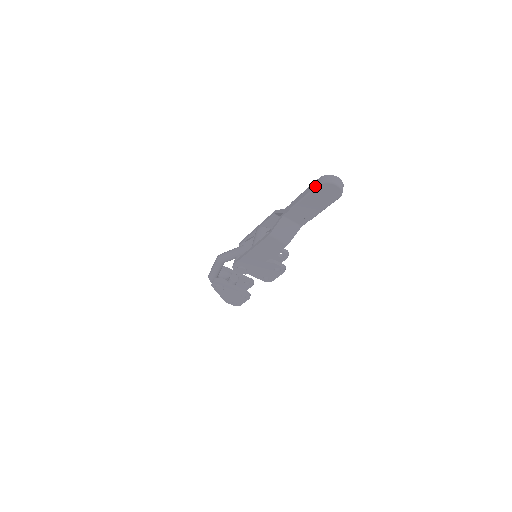
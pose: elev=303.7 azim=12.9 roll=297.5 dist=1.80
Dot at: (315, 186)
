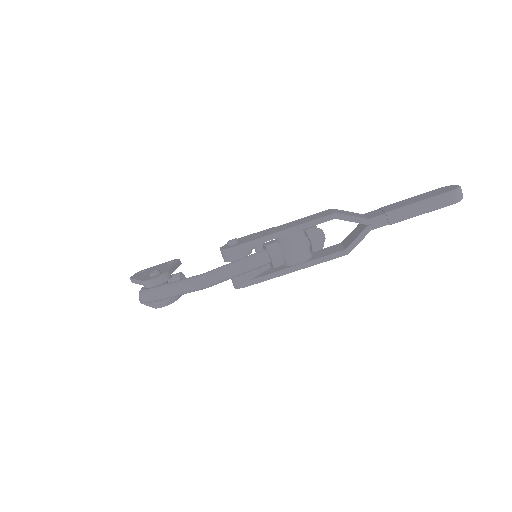
Dot at: (447, 205)
